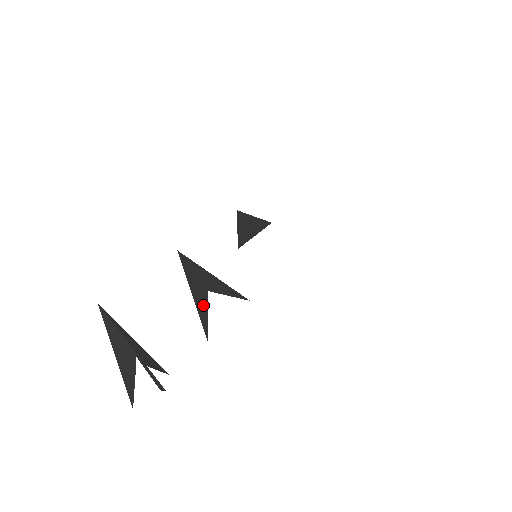
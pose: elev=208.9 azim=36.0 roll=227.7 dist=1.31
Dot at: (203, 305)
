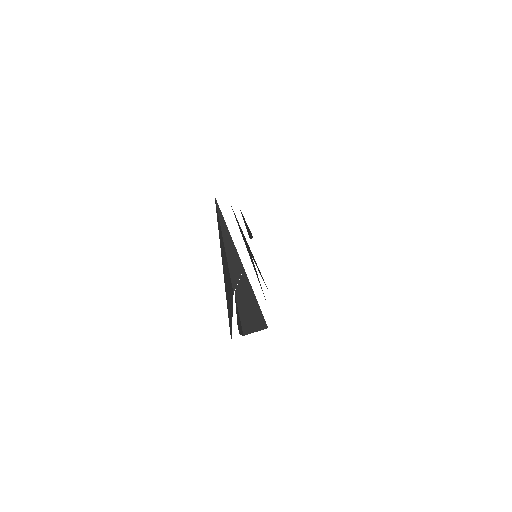
Dot at: (254, 267)
